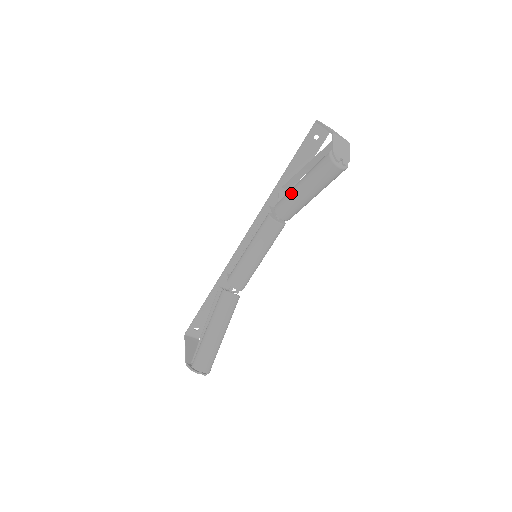
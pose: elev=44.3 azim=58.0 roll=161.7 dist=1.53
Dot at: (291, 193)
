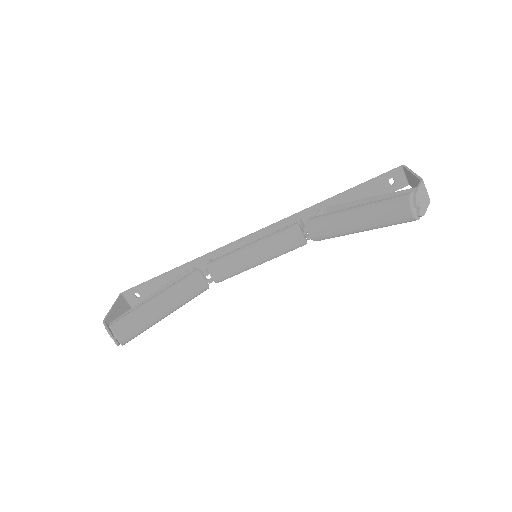
Dot at: (339, 213)
